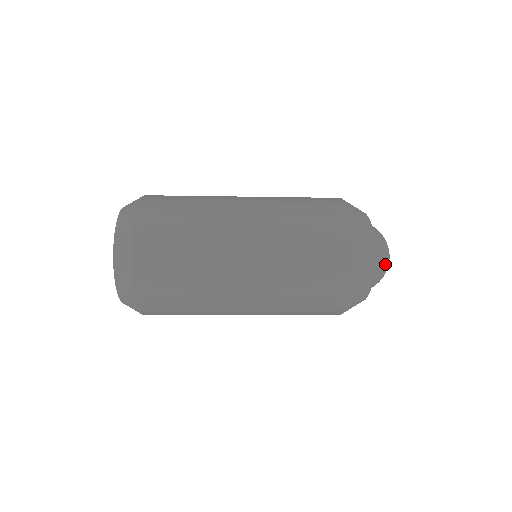
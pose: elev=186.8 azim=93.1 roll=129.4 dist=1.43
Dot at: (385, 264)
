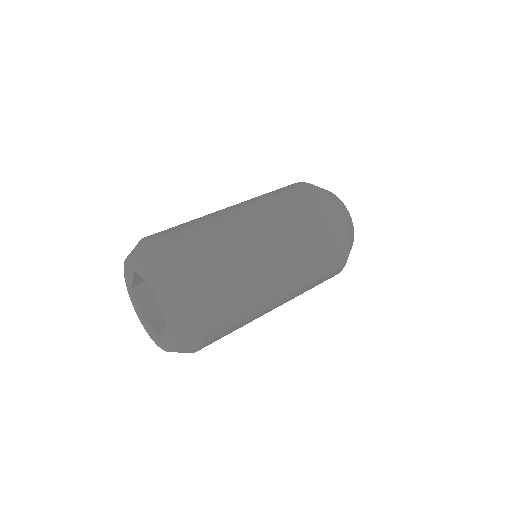
Dot at: occluded
